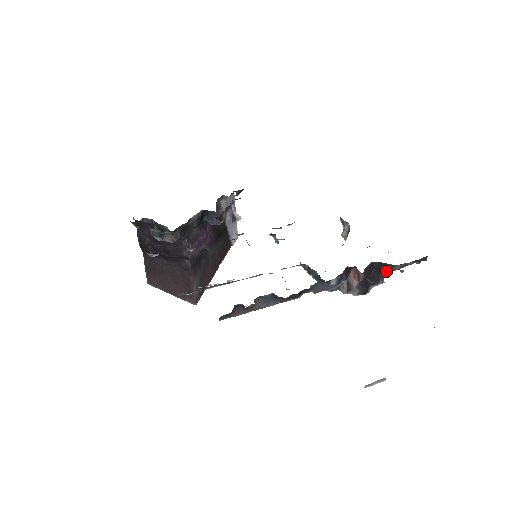
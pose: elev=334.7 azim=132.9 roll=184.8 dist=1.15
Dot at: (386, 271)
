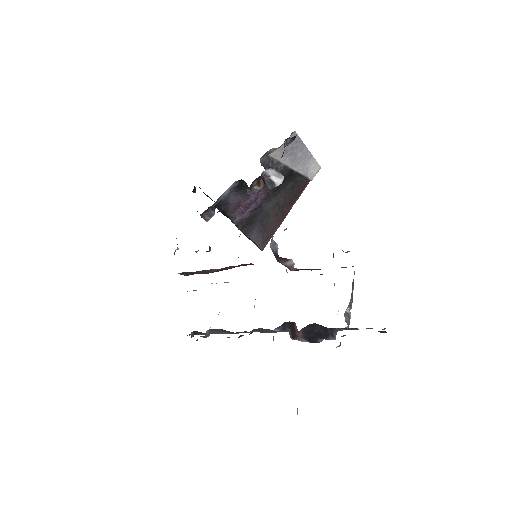
Dot at: (337, 330)
